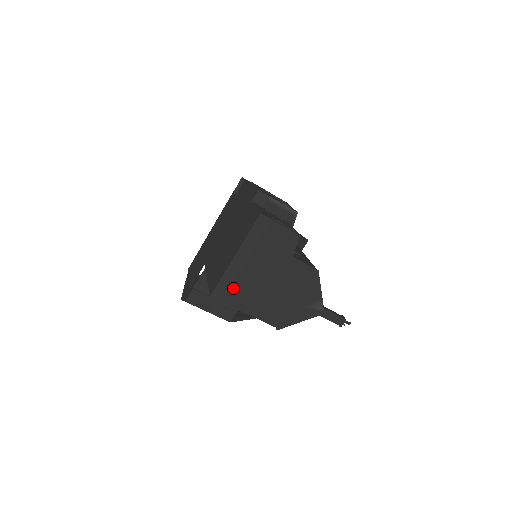
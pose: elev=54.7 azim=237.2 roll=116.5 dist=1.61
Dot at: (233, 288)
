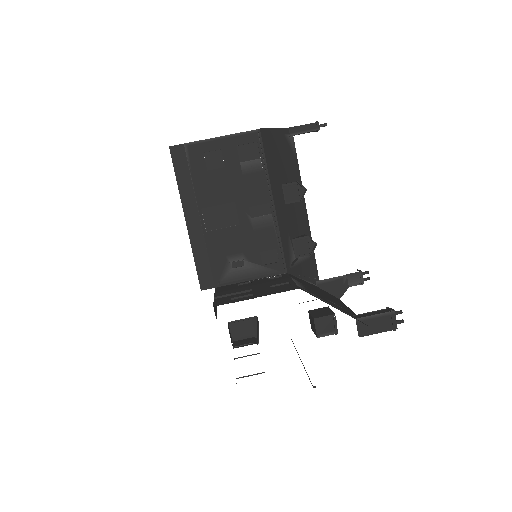
Dot at: occluded
